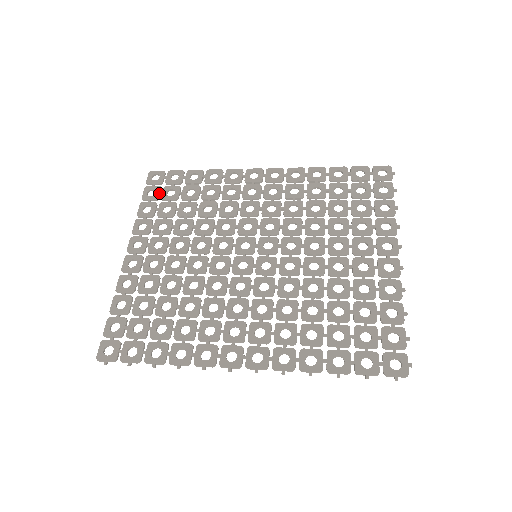
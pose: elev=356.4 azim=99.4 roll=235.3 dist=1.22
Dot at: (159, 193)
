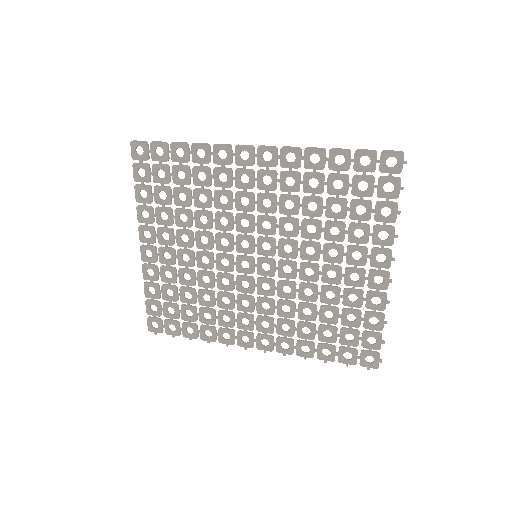
Dot at: (149, 174)
